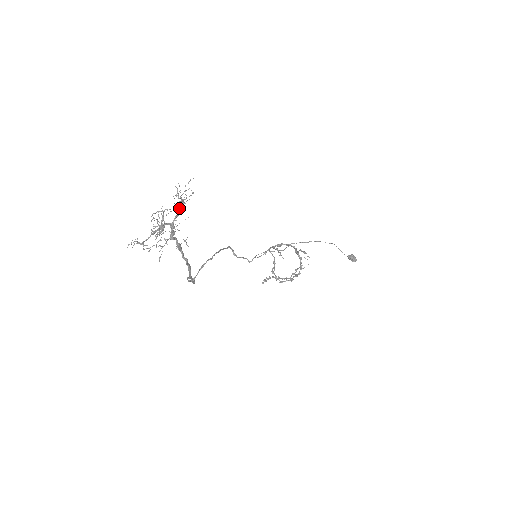
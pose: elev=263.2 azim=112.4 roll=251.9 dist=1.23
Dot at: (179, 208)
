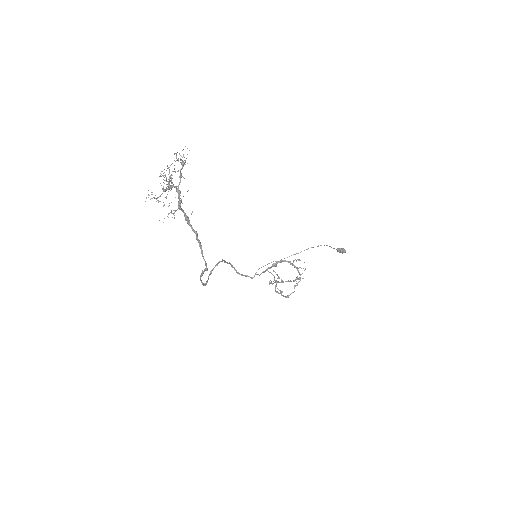
Dot at: (181, 173)
